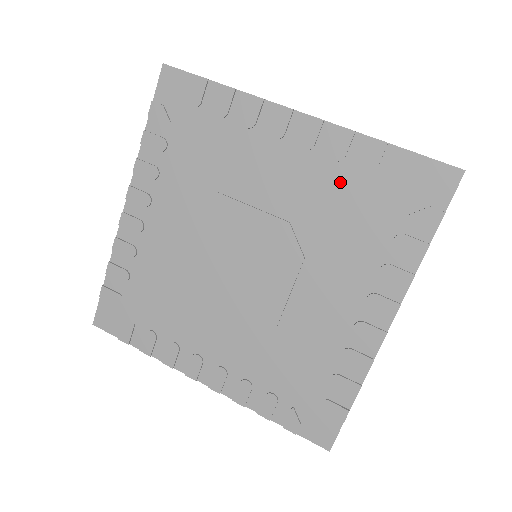
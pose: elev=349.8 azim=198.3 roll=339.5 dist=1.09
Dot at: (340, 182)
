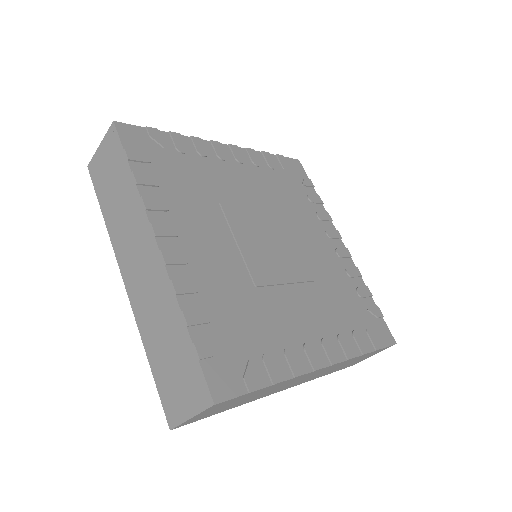
Dot at: (268, 177)
